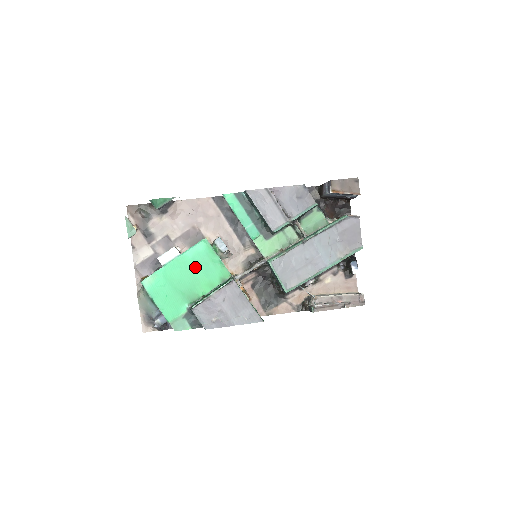
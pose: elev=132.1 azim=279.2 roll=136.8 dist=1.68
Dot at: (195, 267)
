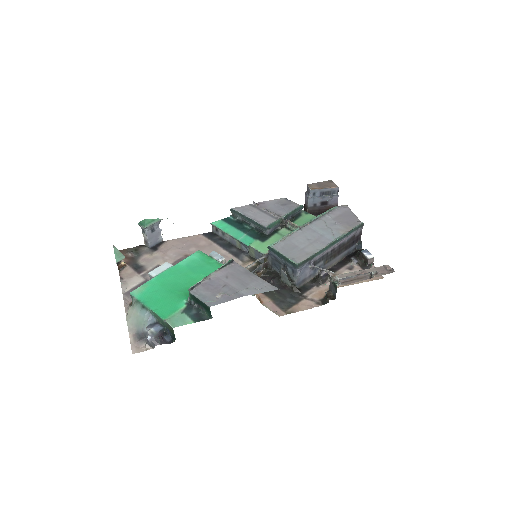
Dot at: (190, 271)
